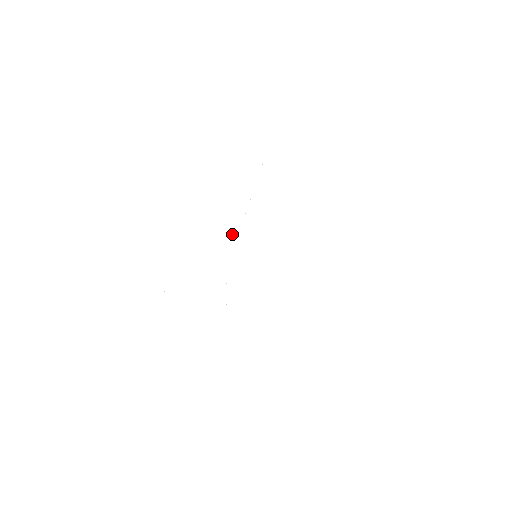
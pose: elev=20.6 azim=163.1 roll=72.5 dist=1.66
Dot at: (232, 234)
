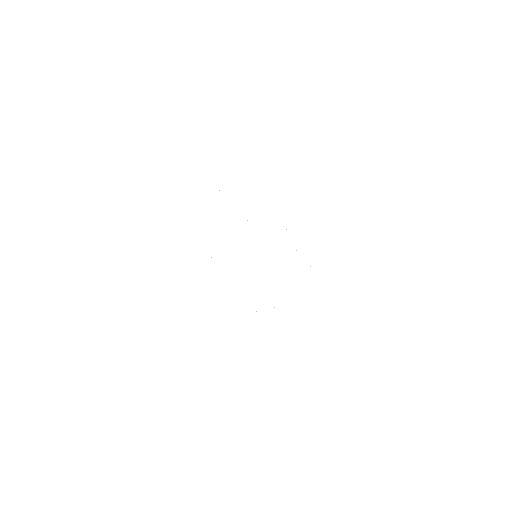
Dot at: occluded
